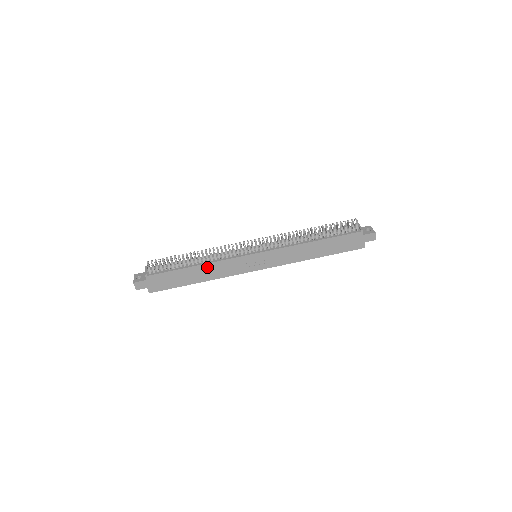
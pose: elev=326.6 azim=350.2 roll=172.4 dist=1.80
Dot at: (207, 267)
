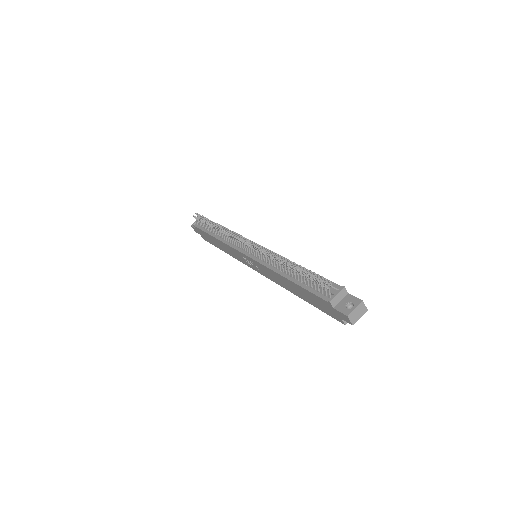
Dot at: (222, 243)
